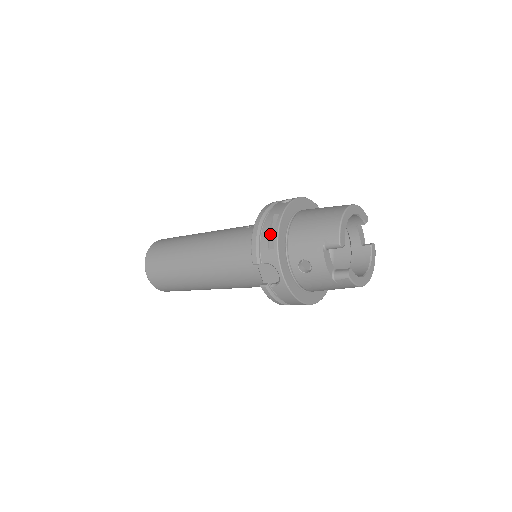
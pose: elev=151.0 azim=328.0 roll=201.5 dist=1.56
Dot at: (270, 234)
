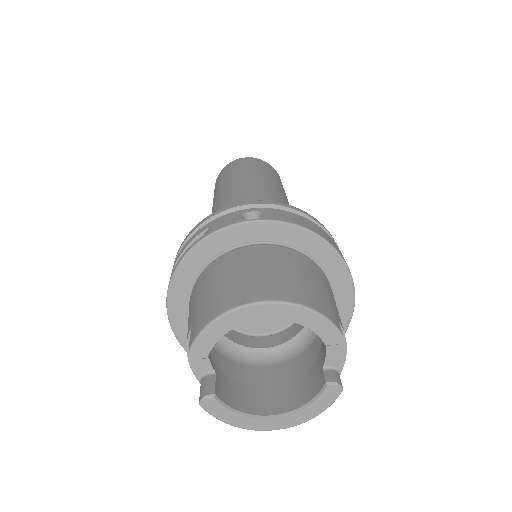
Dot at: occluded
